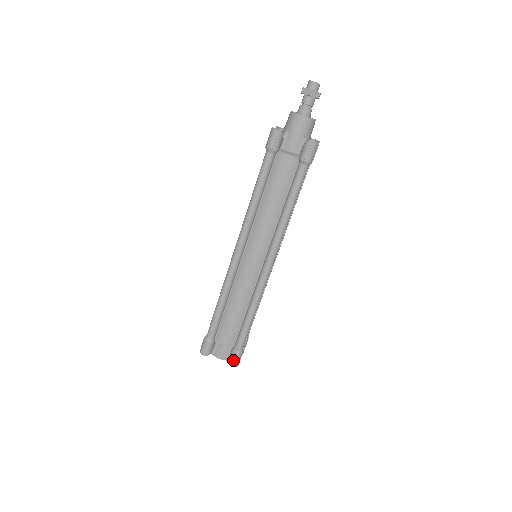
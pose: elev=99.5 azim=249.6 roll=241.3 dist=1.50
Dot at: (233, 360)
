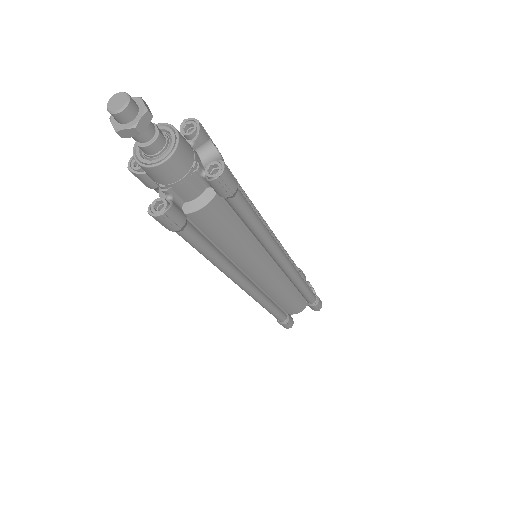
Dot at: (317, 309)
